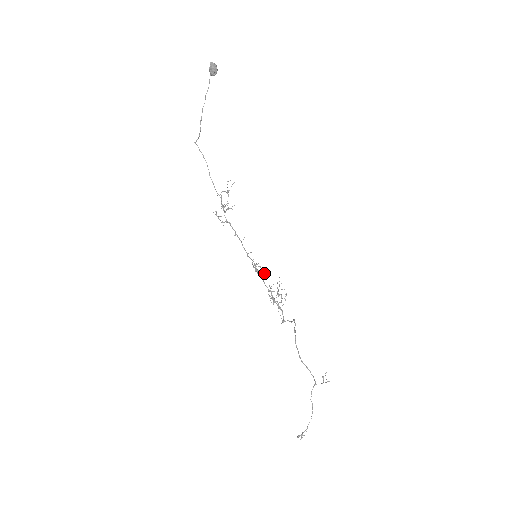
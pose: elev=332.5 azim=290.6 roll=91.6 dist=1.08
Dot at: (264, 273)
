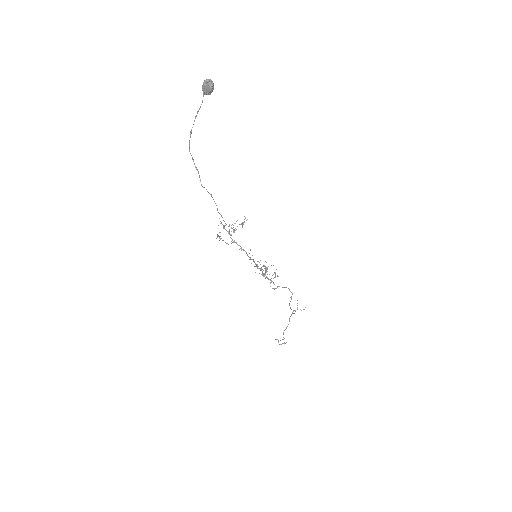
Dot at: occluded
